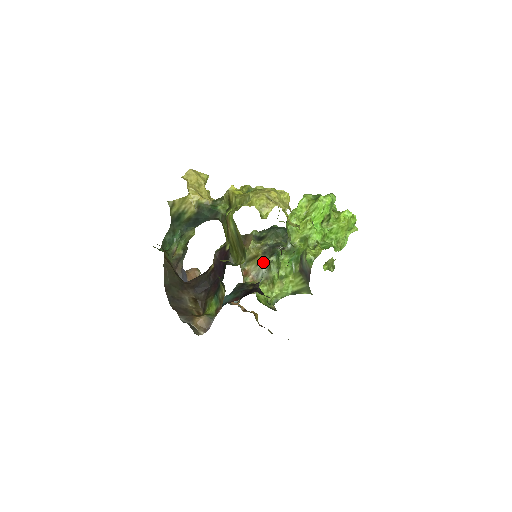
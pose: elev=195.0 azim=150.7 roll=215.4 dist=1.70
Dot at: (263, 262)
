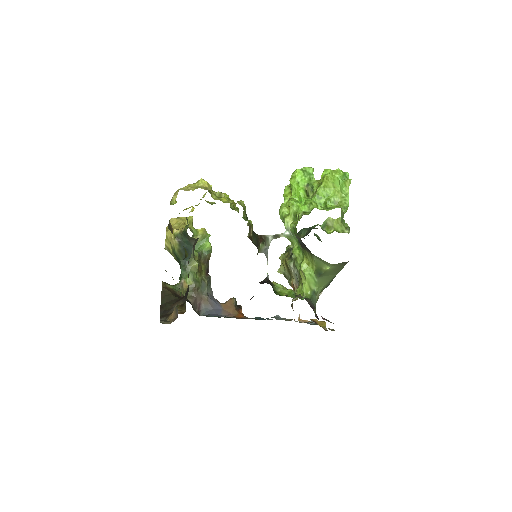
Dot at: (290, 265)
